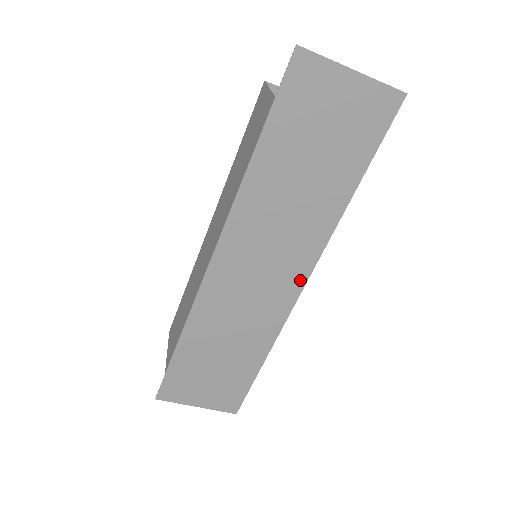
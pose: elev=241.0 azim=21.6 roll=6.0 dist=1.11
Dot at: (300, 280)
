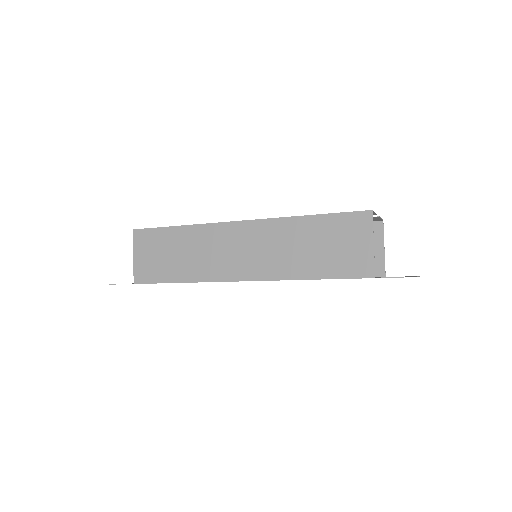
Dot at: occluded
